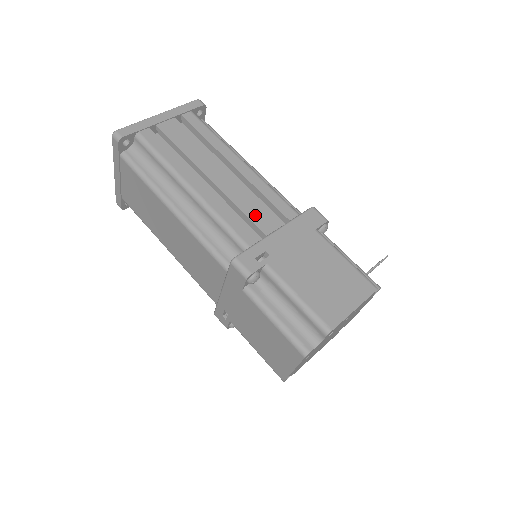
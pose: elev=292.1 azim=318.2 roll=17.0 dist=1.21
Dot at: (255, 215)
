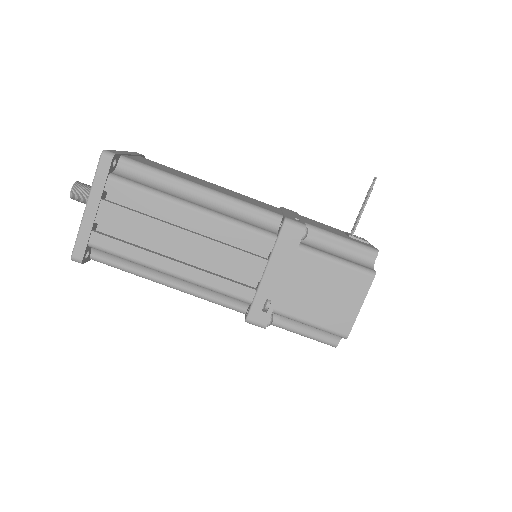
Dot at: (239, 267)
